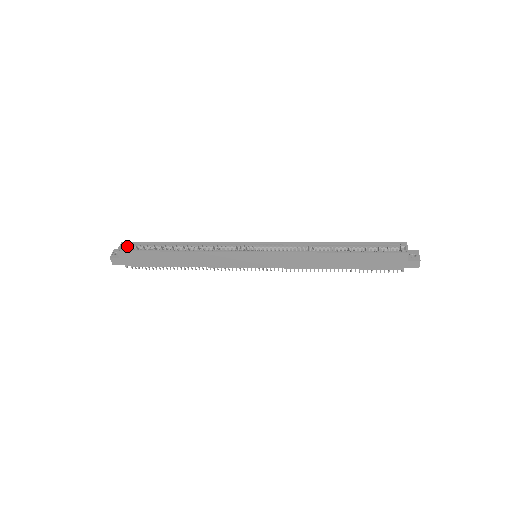
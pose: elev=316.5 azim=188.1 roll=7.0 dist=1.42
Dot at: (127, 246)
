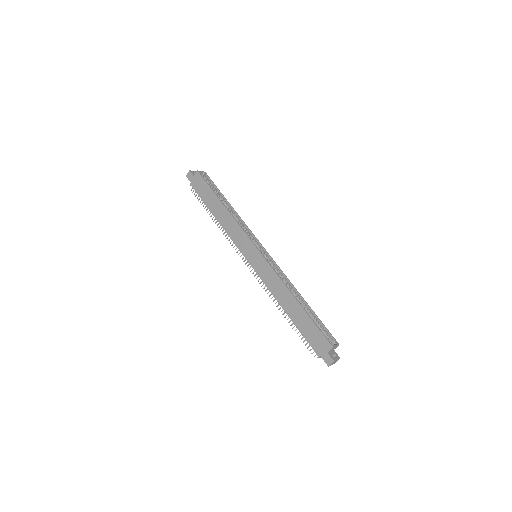
Dot at: (205, 176)
